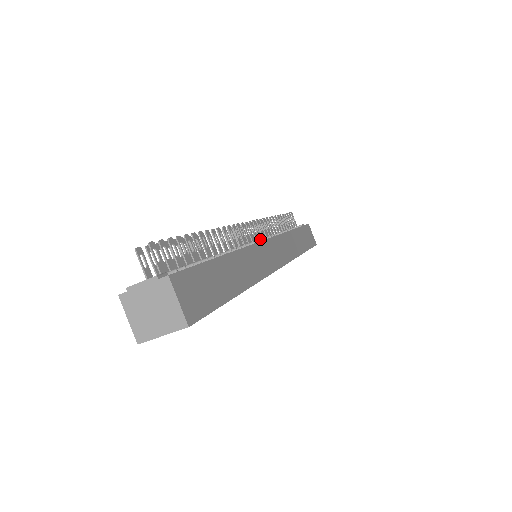
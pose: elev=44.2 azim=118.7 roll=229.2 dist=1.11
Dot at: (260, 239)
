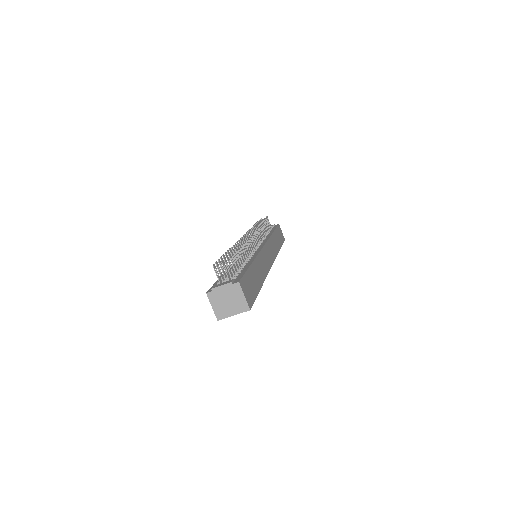
Dot at: (259, 245)
